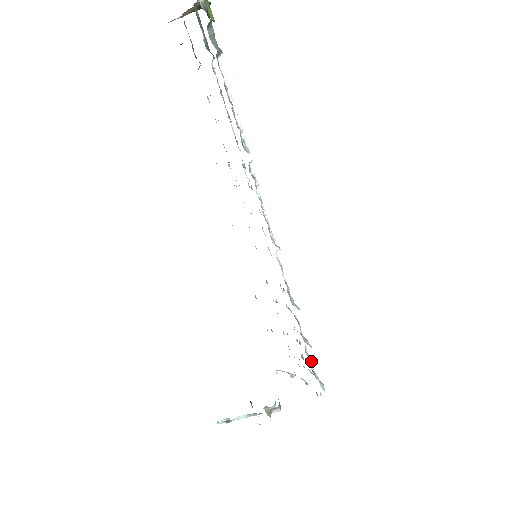
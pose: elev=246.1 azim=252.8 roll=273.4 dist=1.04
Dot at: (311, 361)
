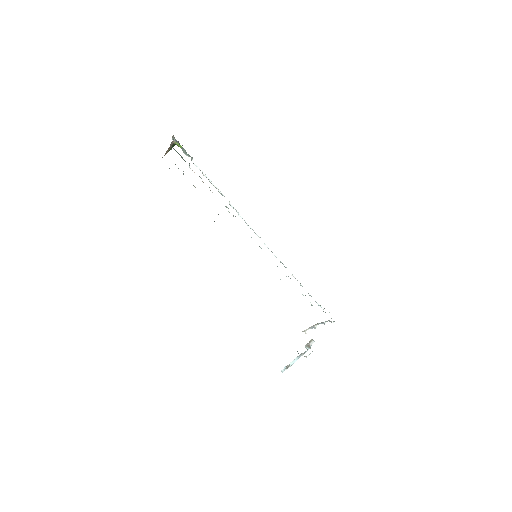
Dot at: occluded
